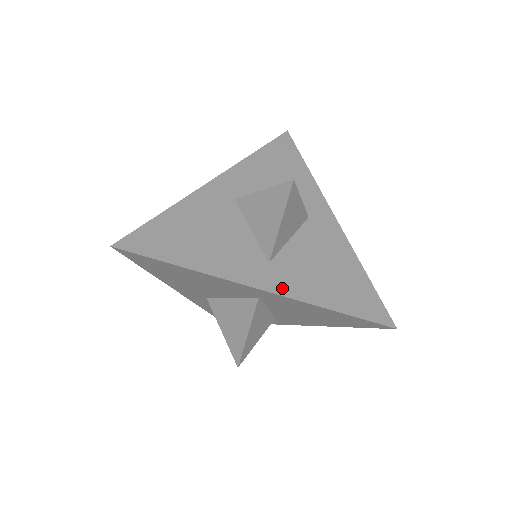
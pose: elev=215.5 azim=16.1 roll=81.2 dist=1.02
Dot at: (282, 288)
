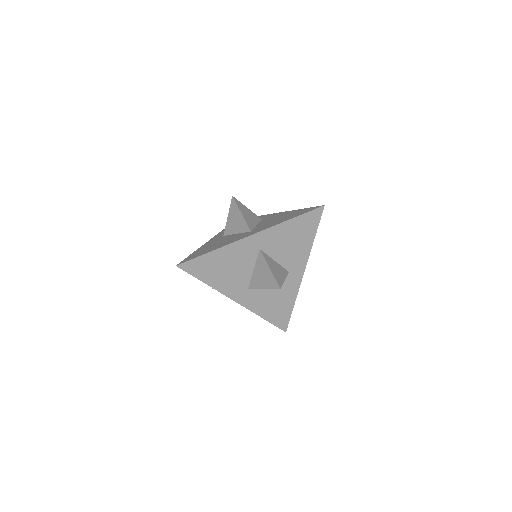
Dot at: (261, 230)
